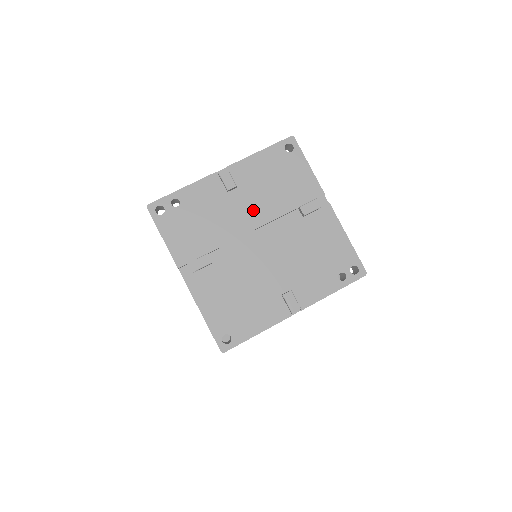
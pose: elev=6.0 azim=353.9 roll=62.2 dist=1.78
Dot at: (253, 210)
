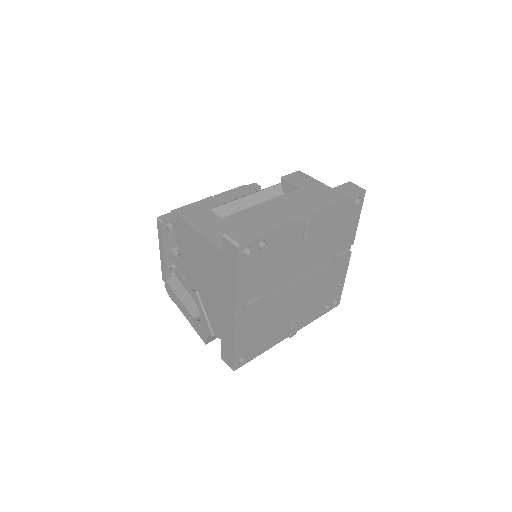
Dot at: (309, 255)
